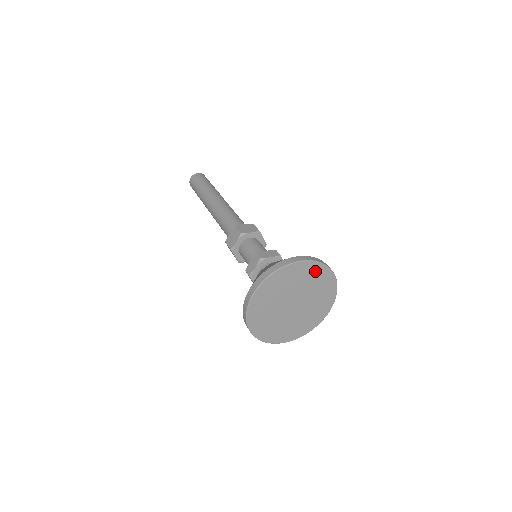
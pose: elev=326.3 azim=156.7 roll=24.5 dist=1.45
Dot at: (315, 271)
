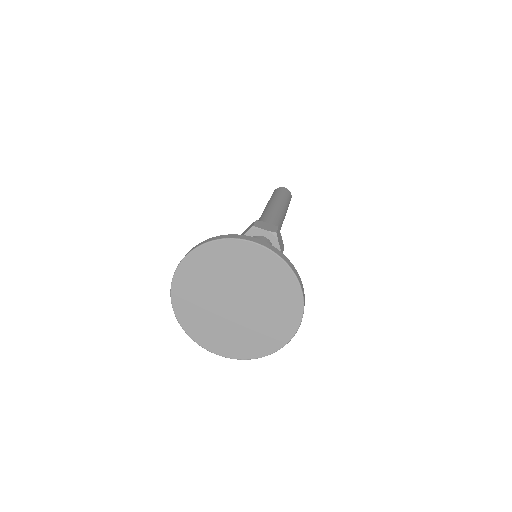
Dot at: (217, 253)
